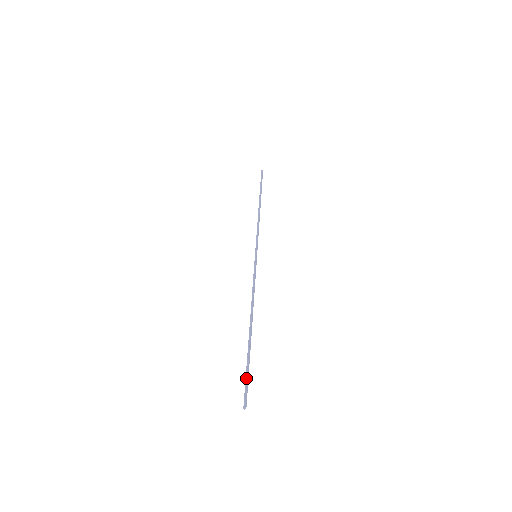
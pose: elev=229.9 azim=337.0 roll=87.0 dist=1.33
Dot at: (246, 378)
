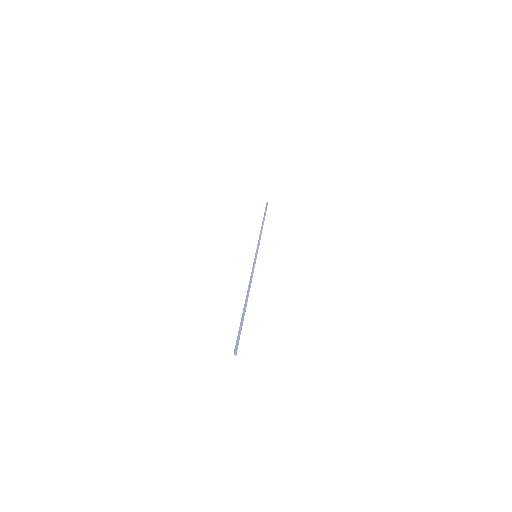
Dot at: (238, 334)
